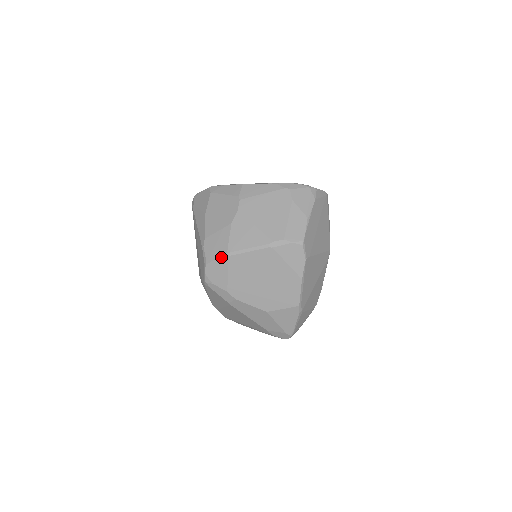
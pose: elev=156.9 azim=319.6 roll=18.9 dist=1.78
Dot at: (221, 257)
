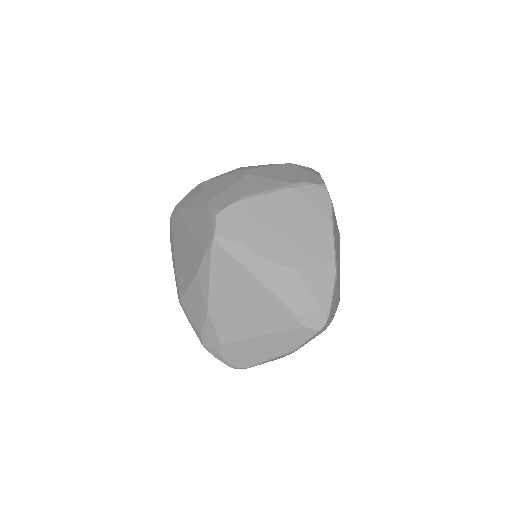
Dot at: (236, 201)
